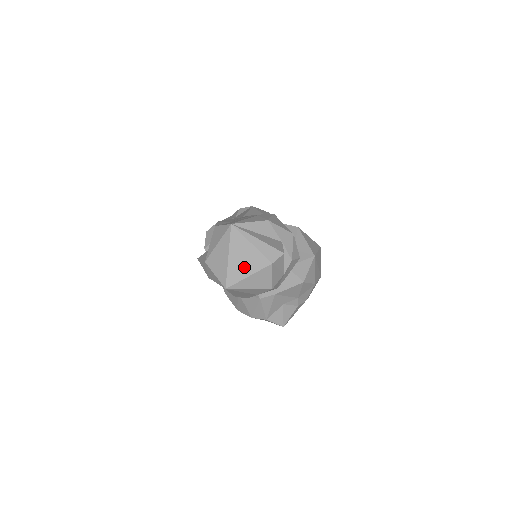
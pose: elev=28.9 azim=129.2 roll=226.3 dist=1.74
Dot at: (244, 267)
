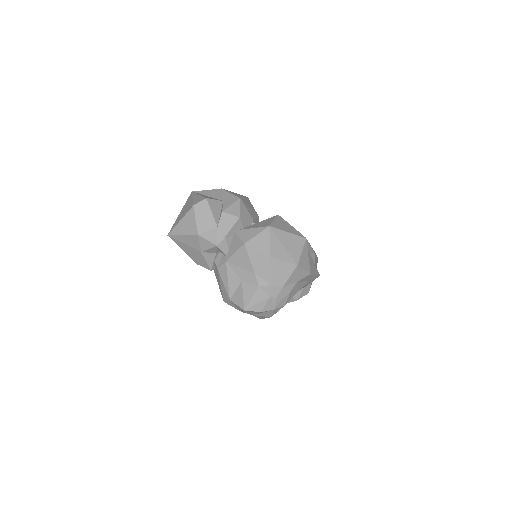
Dot at: (182, 216)
